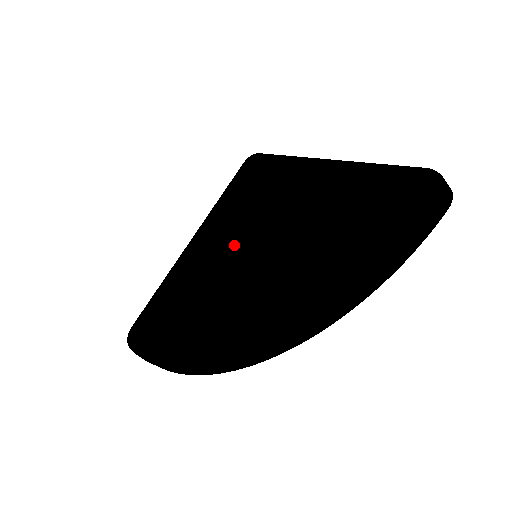
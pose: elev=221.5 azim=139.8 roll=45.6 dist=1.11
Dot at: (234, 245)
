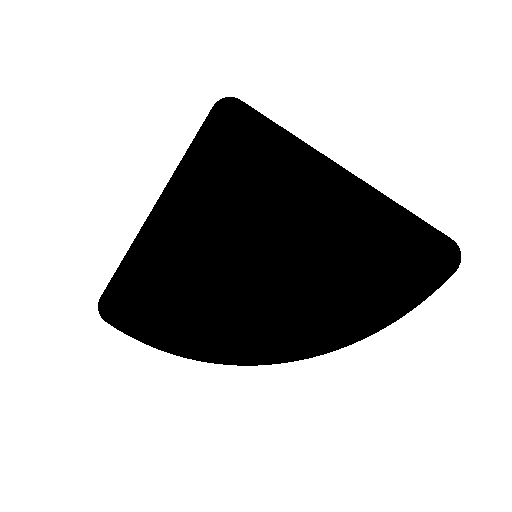
Dot at: (234, 247)
